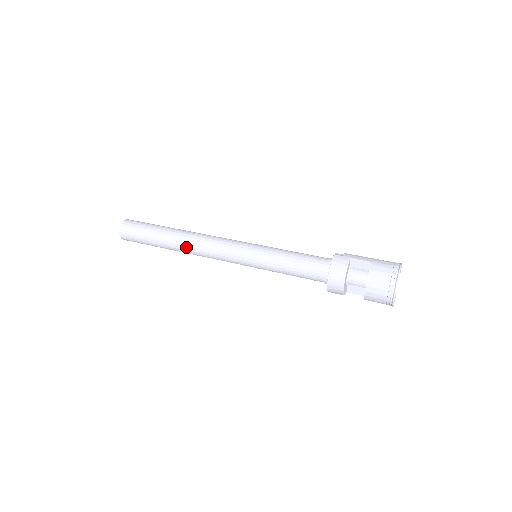
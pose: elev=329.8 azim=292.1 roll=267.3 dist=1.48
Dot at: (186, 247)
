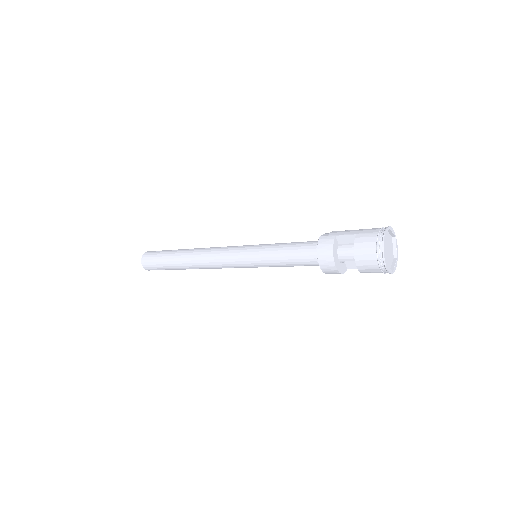
Dot at: (195, 264)
